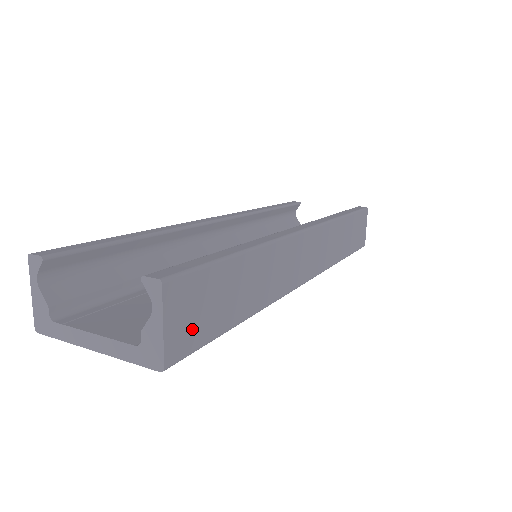
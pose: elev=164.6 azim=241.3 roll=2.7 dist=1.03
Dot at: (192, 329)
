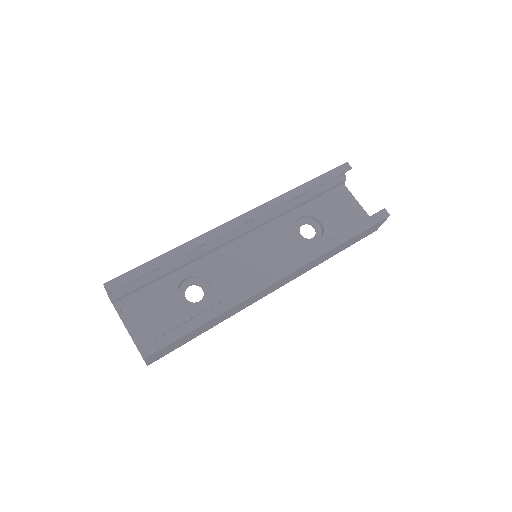
Dot at: (165, 353)
